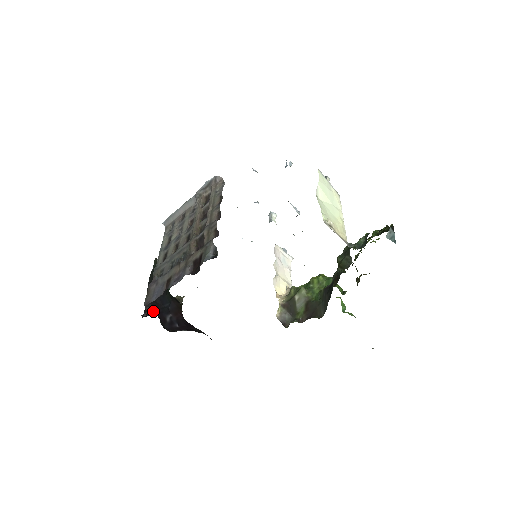
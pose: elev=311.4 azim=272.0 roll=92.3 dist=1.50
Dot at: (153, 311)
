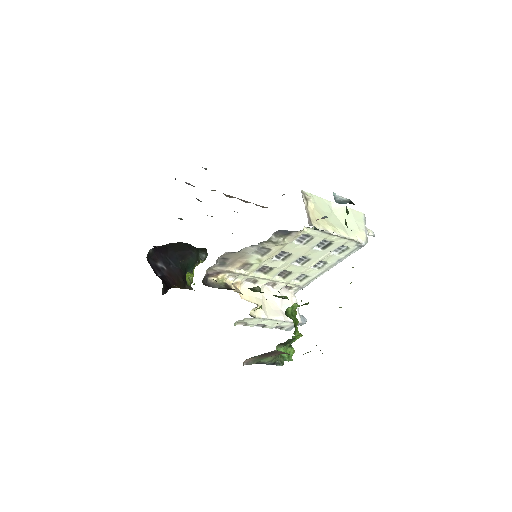
Dot at: (158, 248)
